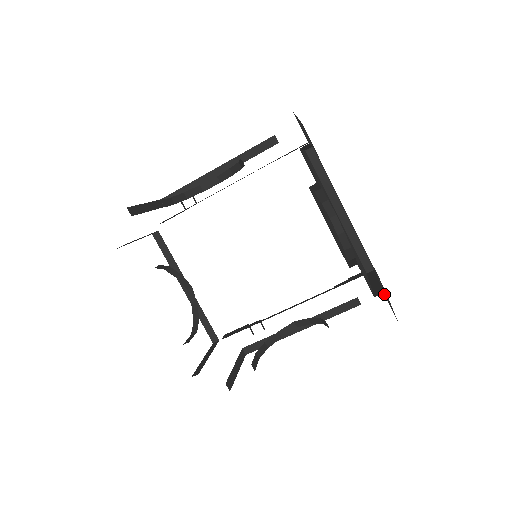
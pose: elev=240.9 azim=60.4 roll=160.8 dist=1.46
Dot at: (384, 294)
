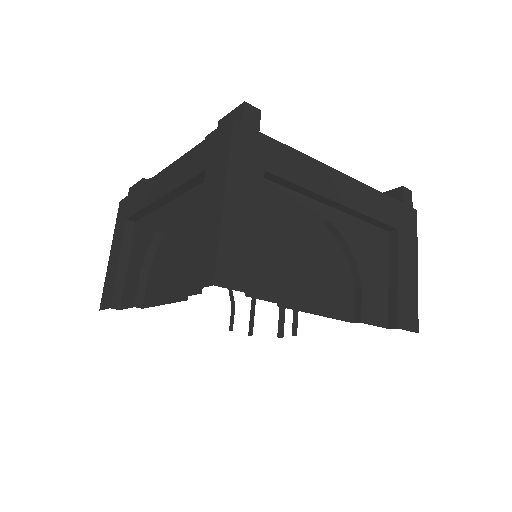
Dot at: (398, 328)
